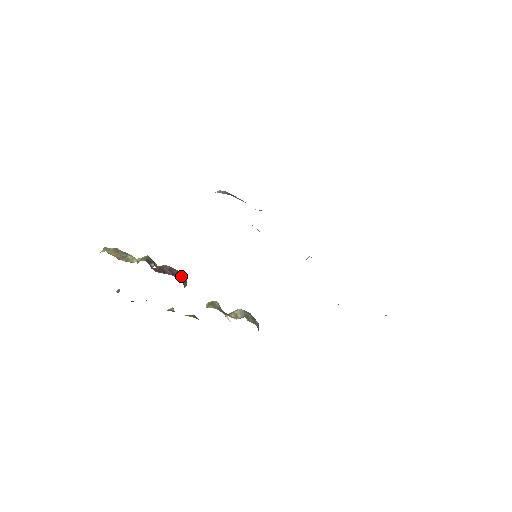
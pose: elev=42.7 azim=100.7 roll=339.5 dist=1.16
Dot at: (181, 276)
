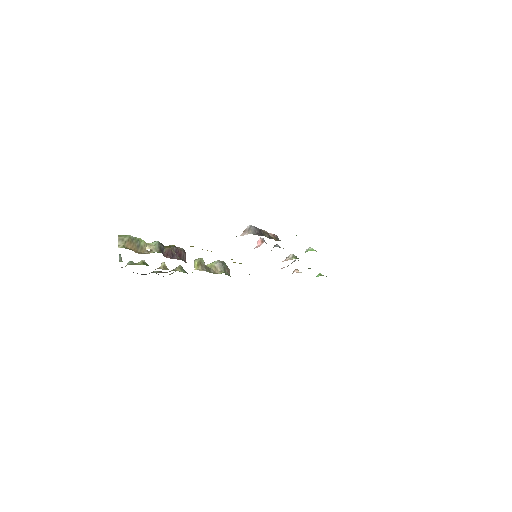
Dot at: (184, 254)
